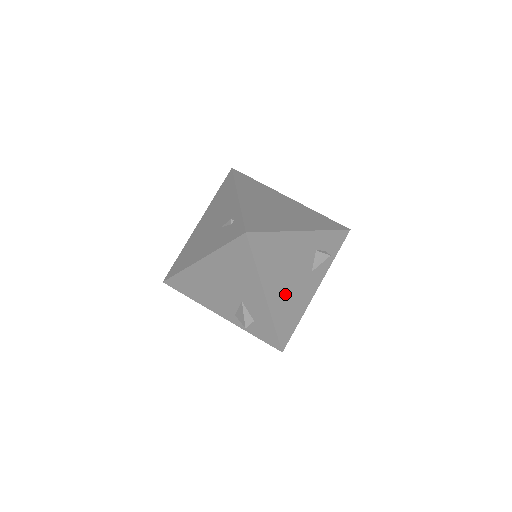
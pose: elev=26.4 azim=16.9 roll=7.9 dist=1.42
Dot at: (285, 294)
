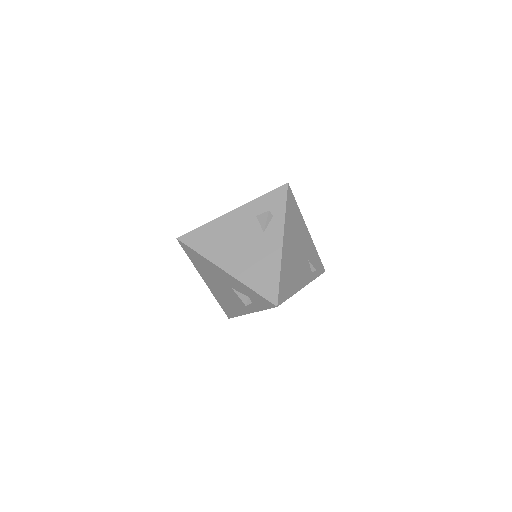
Dot at: (244, 260)
